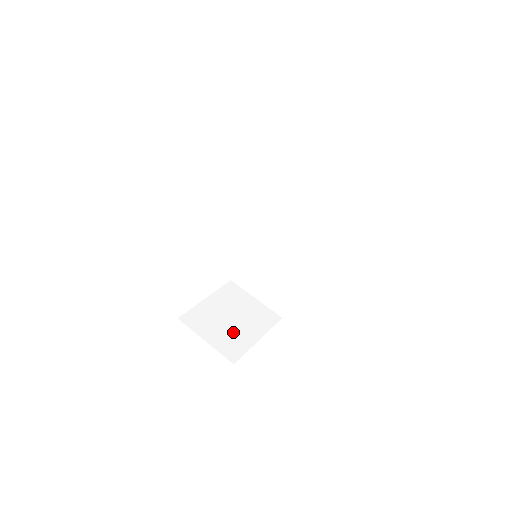
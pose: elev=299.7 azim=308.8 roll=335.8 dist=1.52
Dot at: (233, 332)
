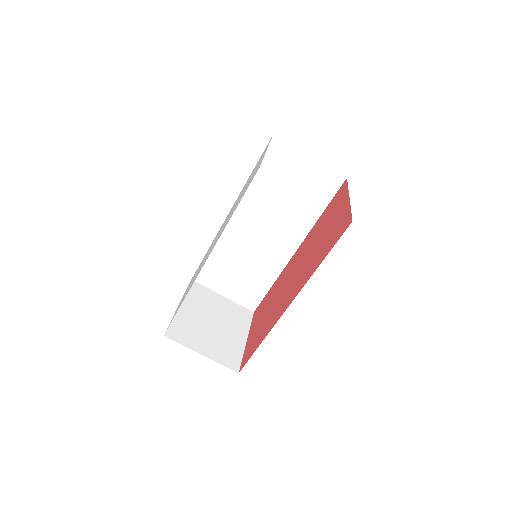
Dot at: (221, 338)
